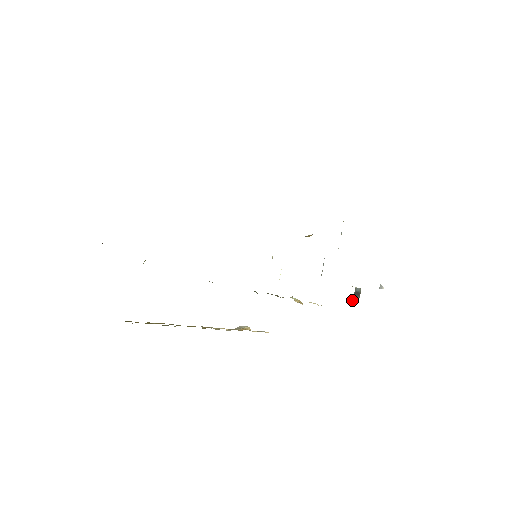
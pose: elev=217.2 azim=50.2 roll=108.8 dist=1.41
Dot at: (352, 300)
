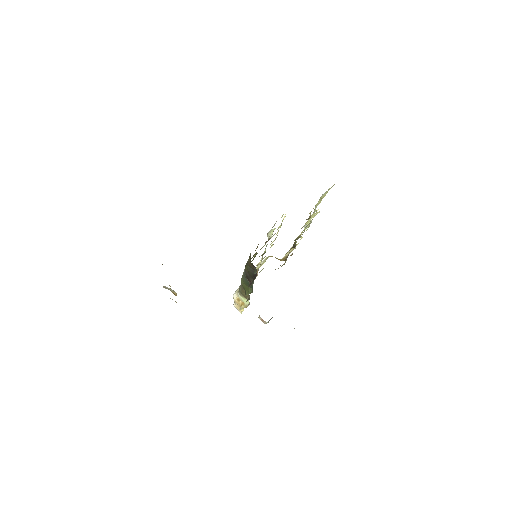
Dot at: (263, 321)
